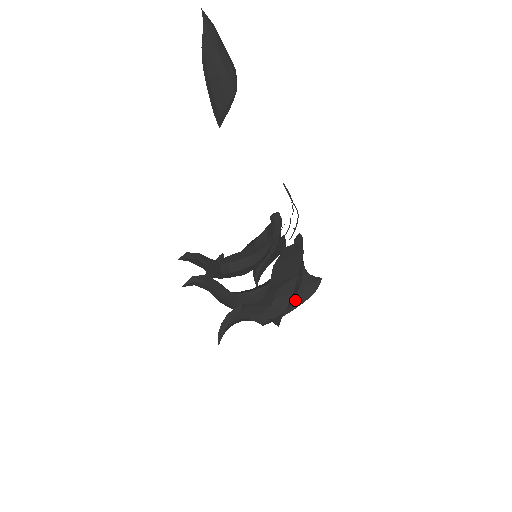
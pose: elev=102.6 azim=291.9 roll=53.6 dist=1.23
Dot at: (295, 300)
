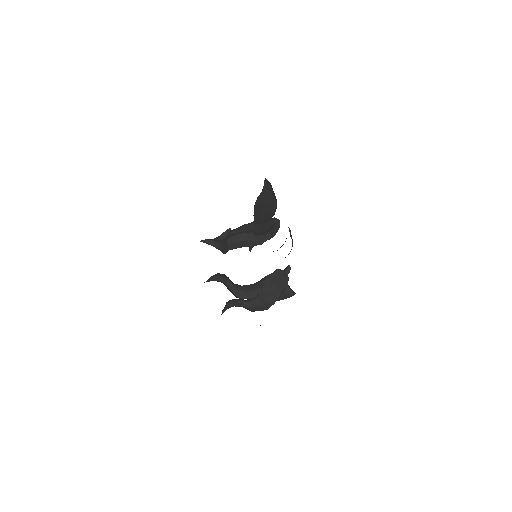
Dot at: occluded
